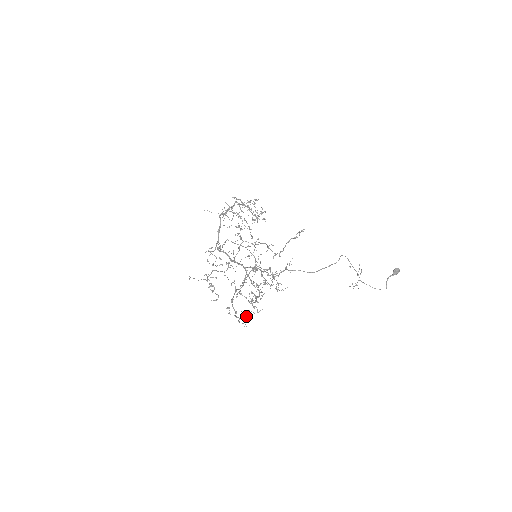
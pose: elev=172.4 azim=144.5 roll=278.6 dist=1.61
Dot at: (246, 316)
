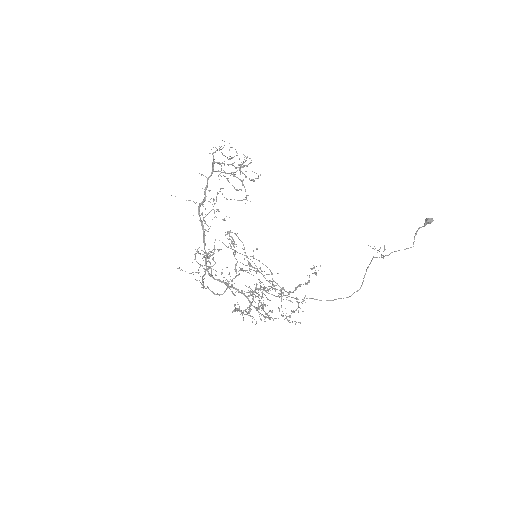
Dot at: (253, 296)
